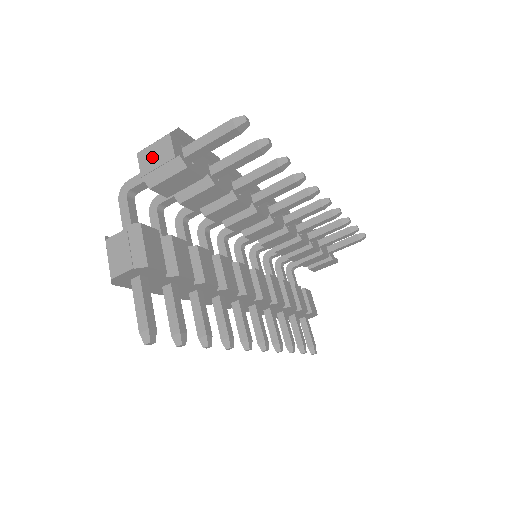
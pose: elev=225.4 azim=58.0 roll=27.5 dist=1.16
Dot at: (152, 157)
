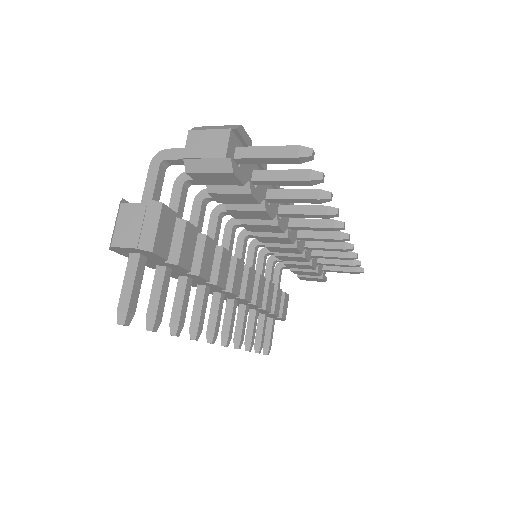
Dot at: (202, 144)
